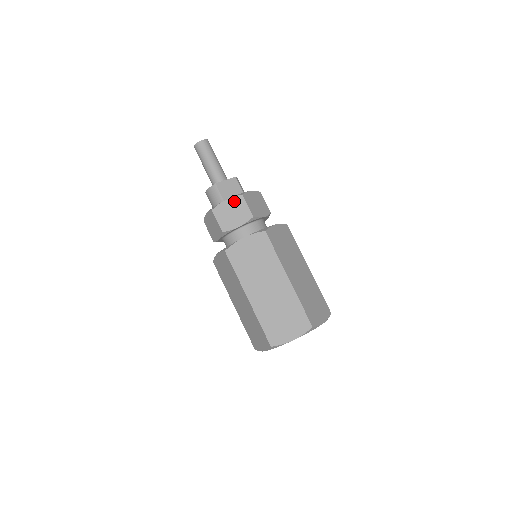
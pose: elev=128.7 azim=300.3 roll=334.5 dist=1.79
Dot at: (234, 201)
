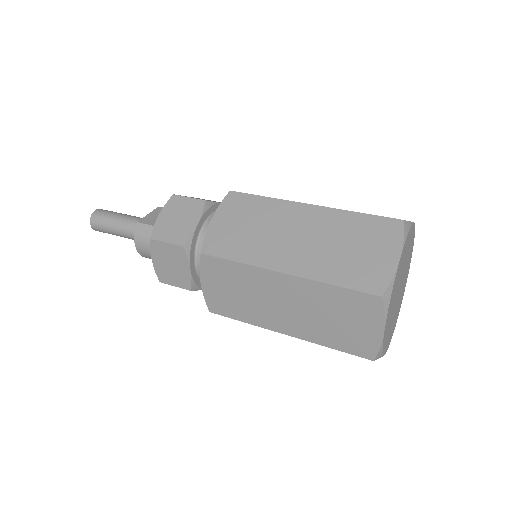
Dot at: (169, 208)
